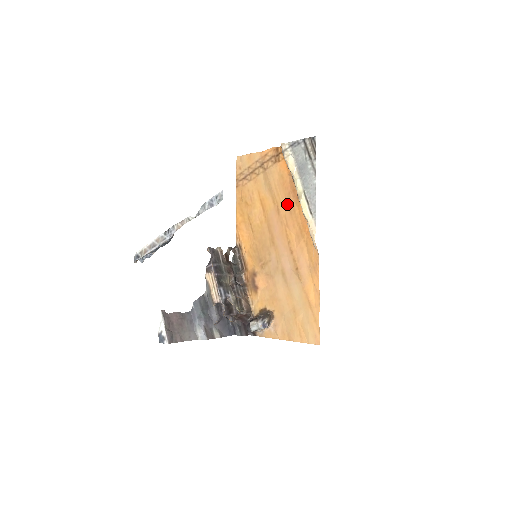
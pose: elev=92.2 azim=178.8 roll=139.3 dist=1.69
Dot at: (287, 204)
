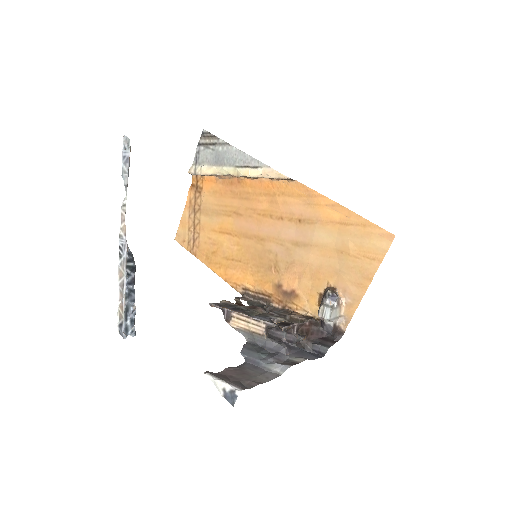
Dot at: (238, 199)
